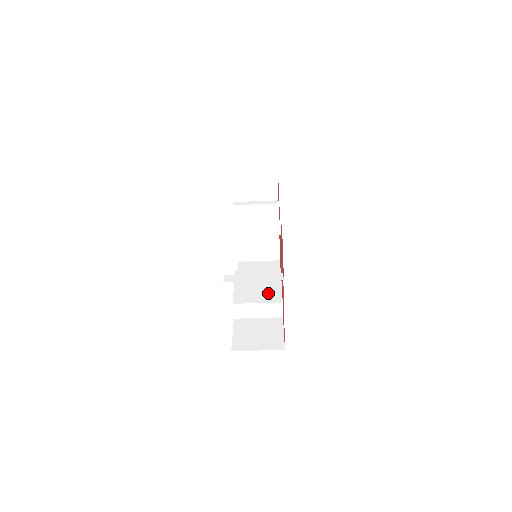
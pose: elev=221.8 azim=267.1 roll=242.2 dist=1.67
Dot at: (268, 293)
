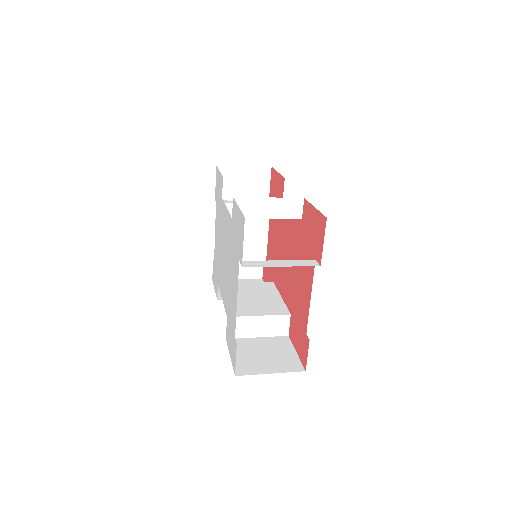
Dot at: (268, 305)
